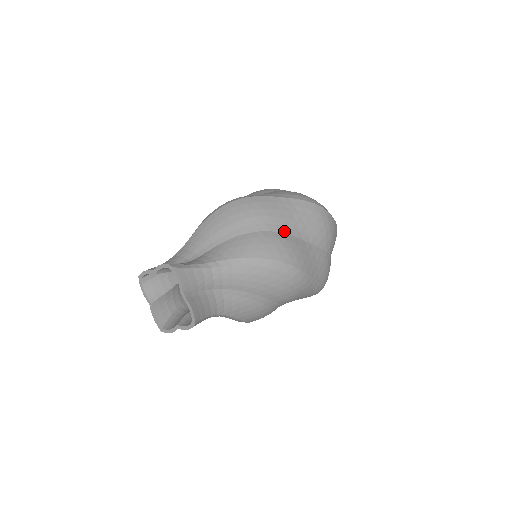
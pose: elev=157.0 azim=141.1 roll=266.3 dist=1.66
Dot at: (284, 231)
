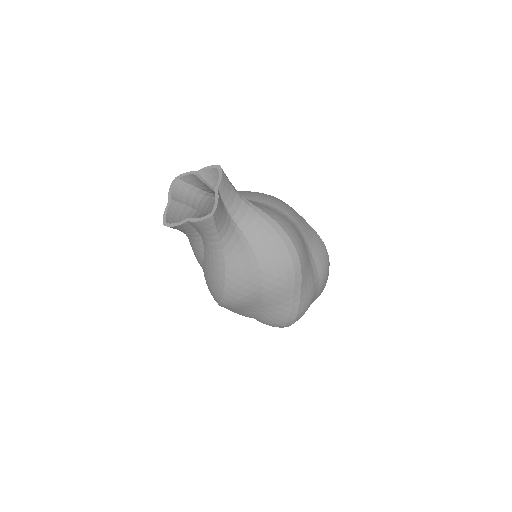
Dot at: occluded
